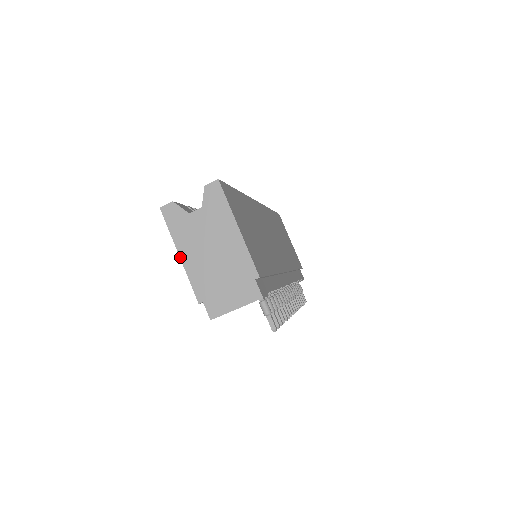
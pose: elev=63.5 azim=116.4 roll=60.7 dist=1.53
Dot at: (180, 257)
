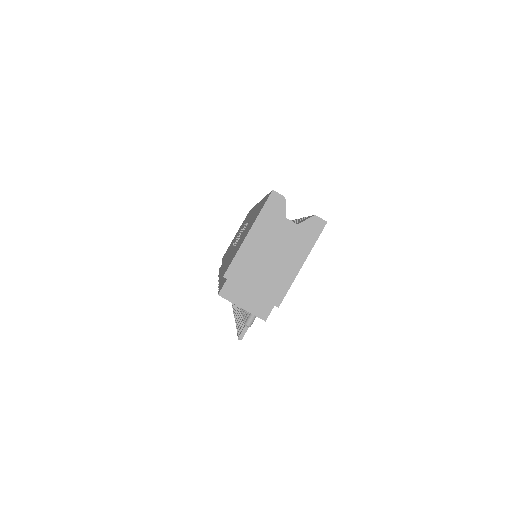
Dot at: (247, 235)
